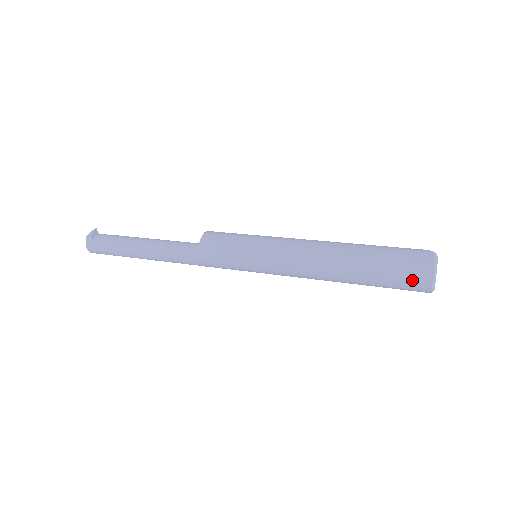
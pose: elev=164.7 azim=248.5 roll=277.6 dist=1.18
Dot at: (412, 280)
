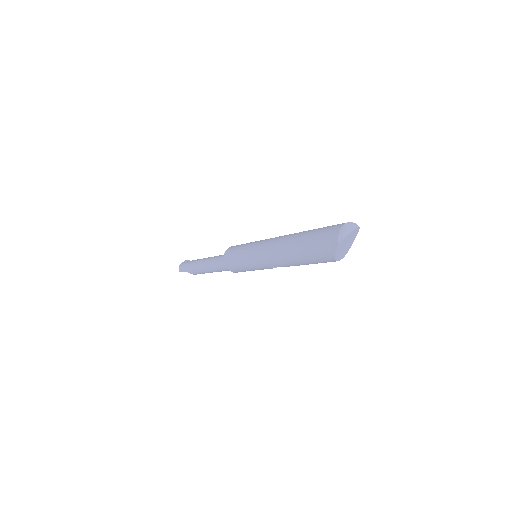
Dot at: (329, 230)
